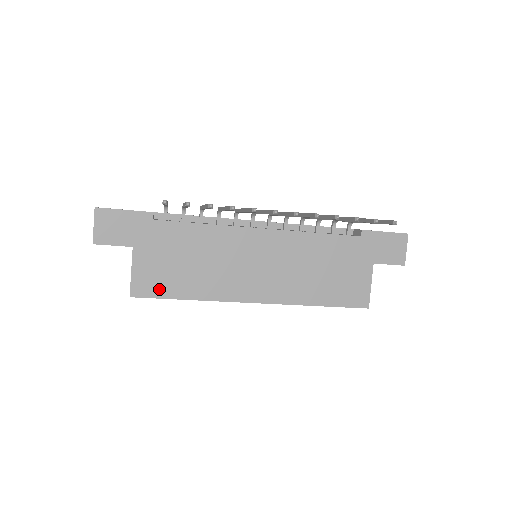
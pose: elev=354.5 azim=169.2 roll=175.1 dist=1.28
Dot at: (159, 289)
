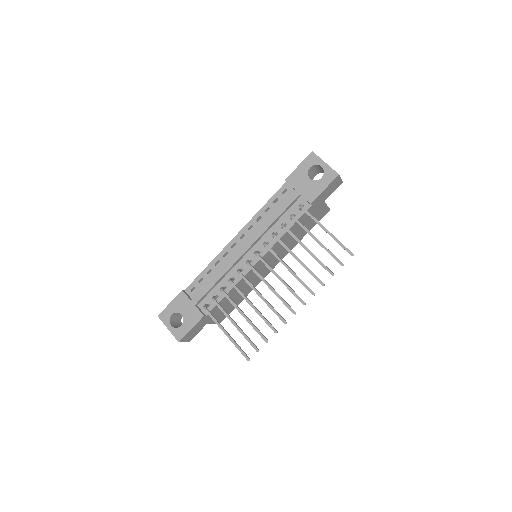
Dot at: (229, 312)
